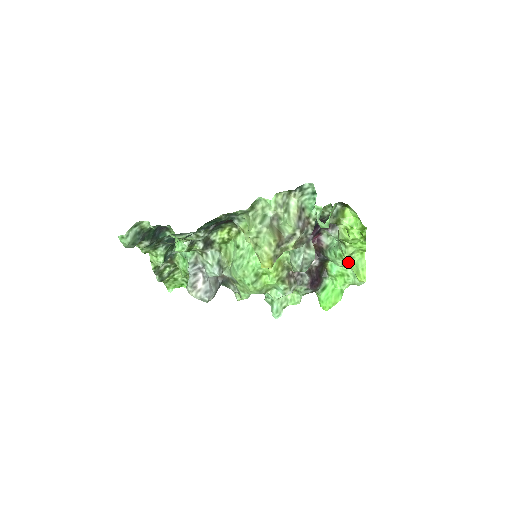
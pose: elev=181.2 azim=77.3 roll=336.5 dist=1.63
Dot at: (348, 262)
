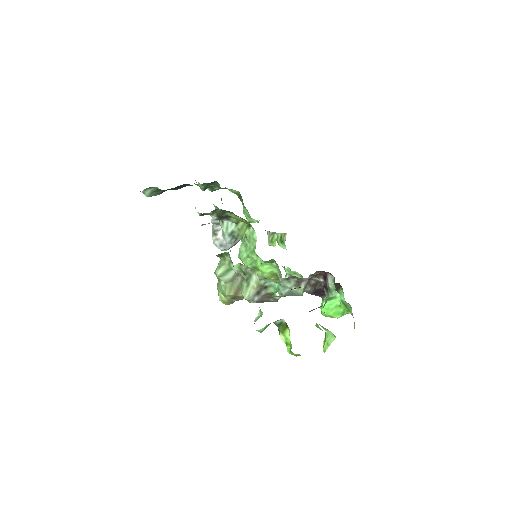
Dot at: occluded
